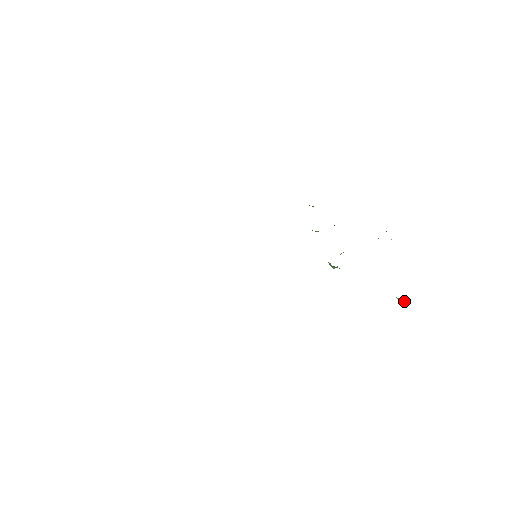
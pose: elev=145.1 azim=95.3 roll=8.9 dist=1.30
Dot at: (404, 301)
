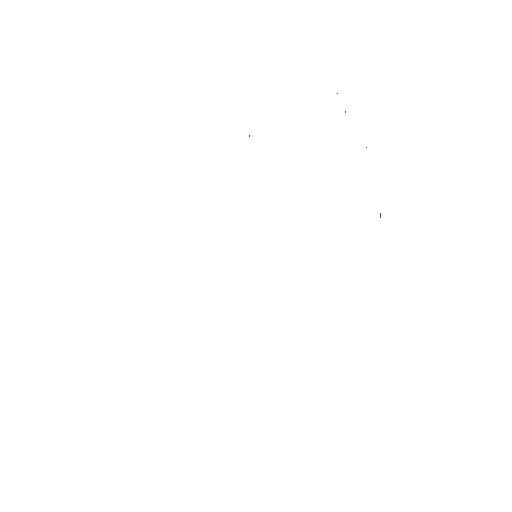
Dot at: occluded
